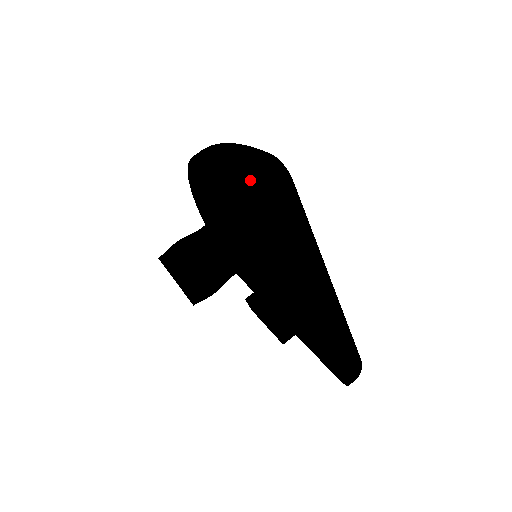
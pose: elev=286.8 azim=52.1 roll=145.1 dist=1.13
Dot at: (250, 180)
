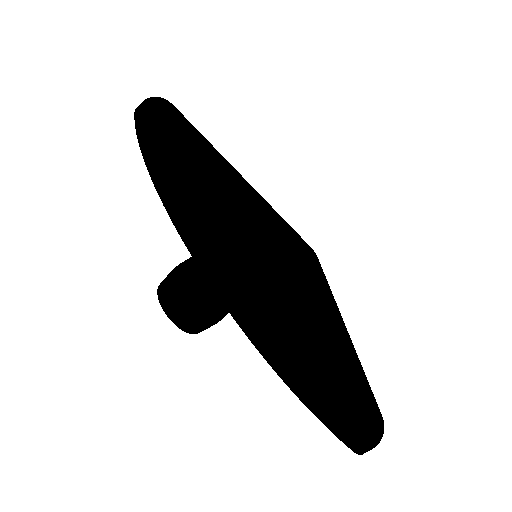
Dot at: occluded
